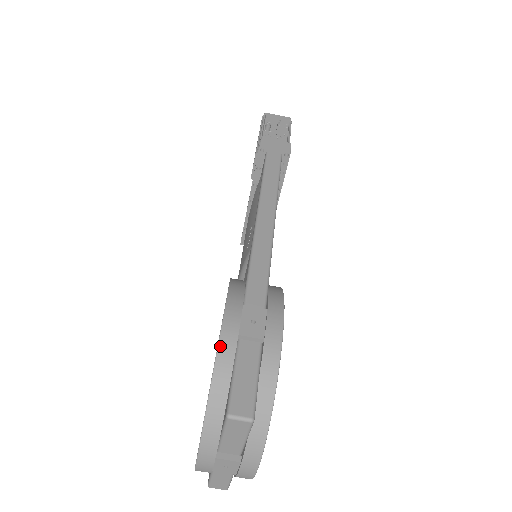
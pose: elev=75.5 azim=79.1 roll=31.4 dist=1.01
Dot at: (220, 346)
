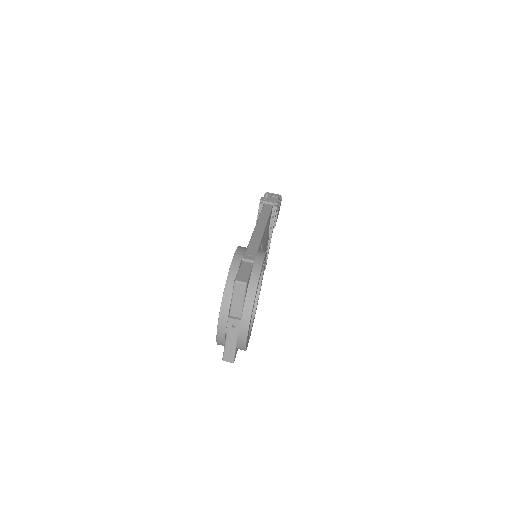
Dot at: (233, 261)
